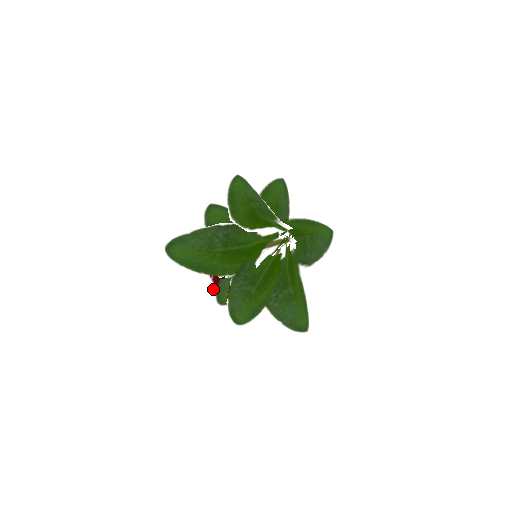
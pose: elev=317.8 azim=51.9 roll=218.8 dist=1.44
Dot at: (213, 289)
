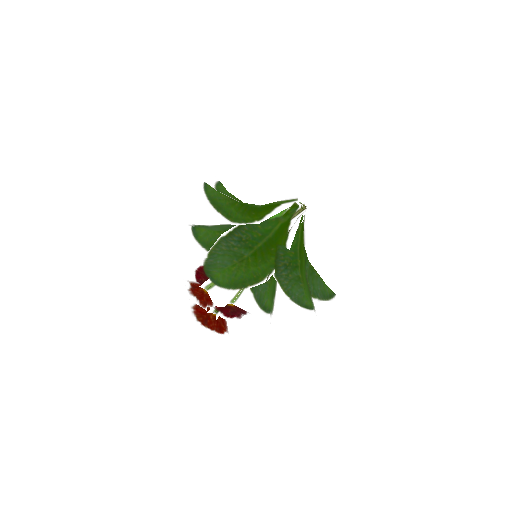
Dot at: (209, 332)
